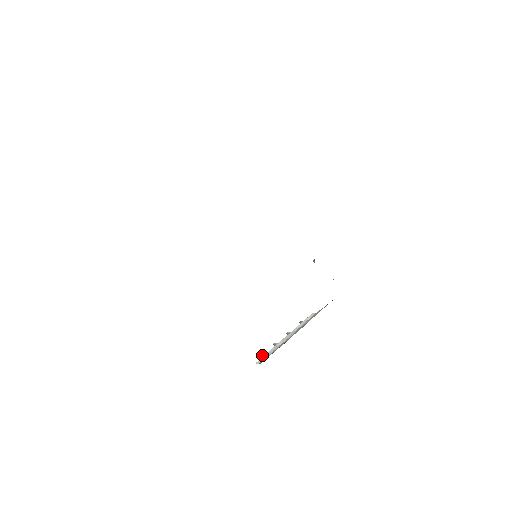
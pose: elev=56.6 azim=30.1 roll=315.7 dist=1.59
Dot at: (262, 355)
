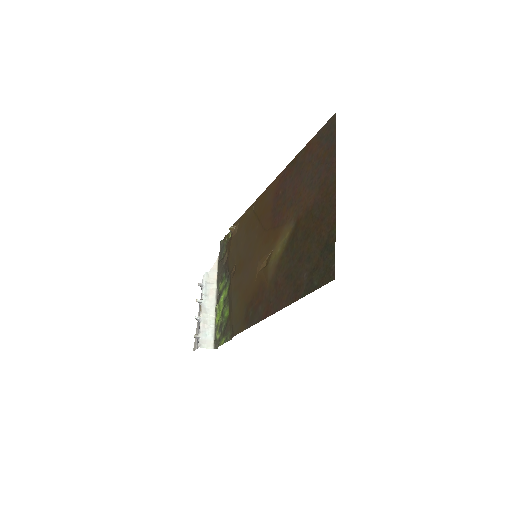
Dot at: (197, 335)
